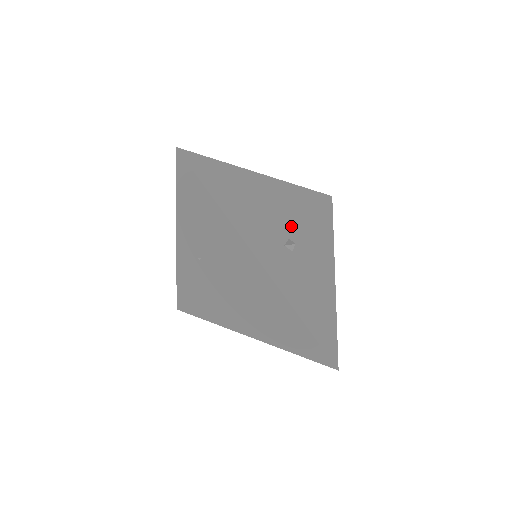
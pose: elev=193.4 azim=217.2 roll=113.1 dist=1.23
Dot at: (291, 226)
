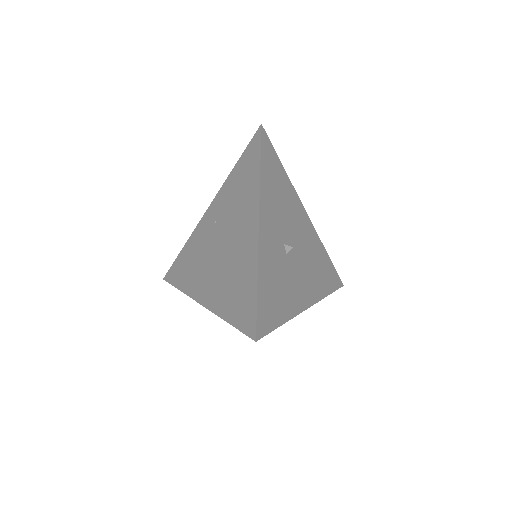
Dot at: (298, 247)
